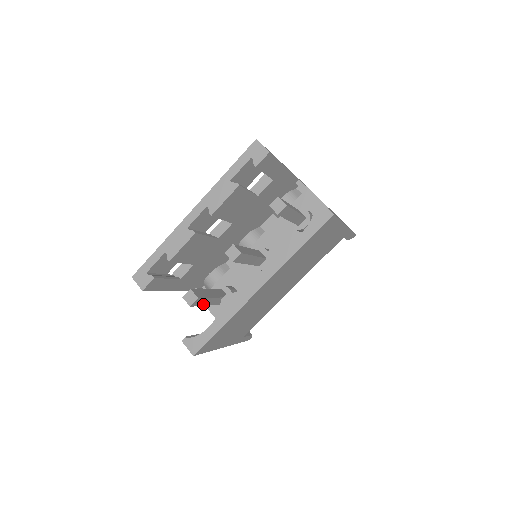
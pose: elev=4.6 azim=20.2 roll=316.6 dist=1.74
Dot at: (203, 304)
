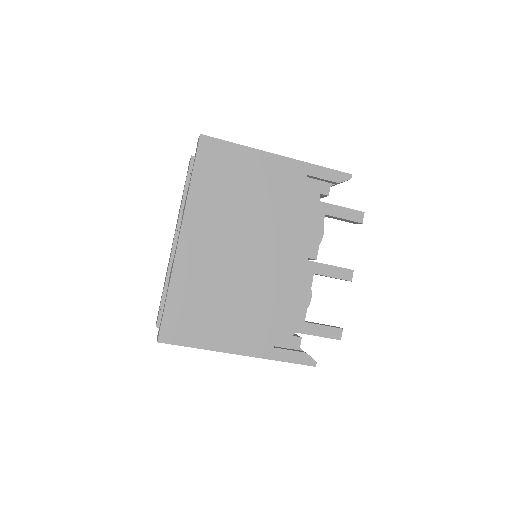
Dot at: occluded
